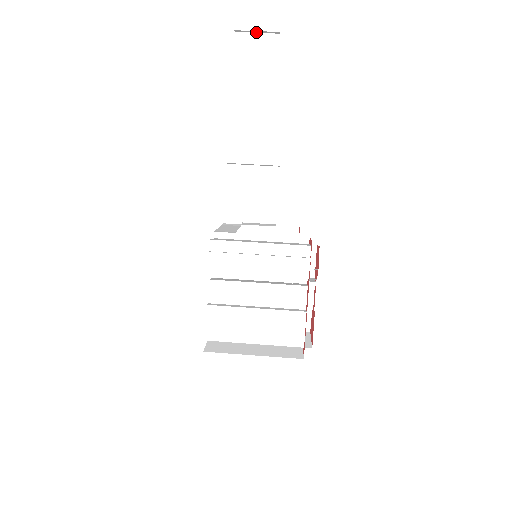
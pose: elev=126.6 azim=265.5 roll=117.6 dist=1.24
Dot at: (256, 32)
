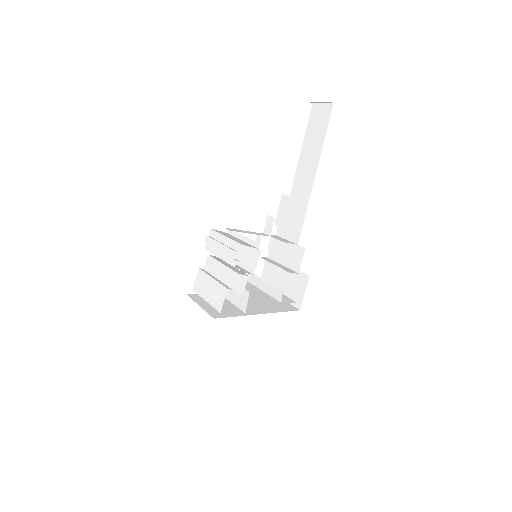
Dot at: (322, 103)
